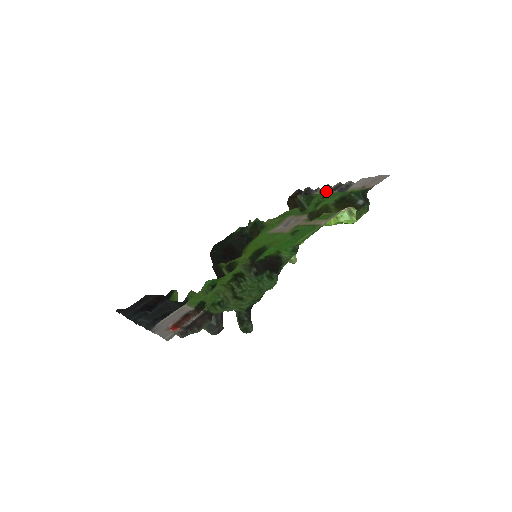
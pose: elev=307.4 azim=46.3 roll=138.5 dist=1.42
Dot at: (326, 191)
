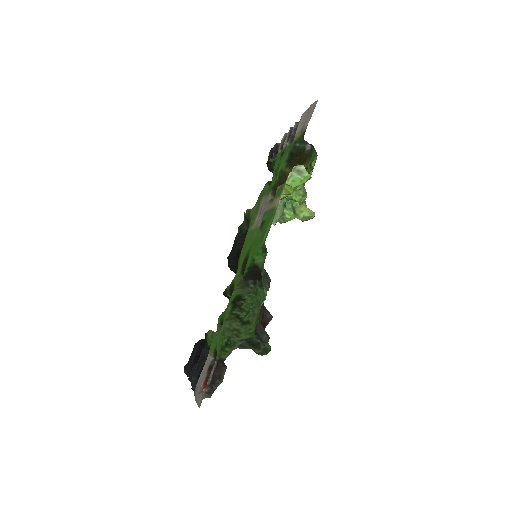
Dot at: (283, 146)
